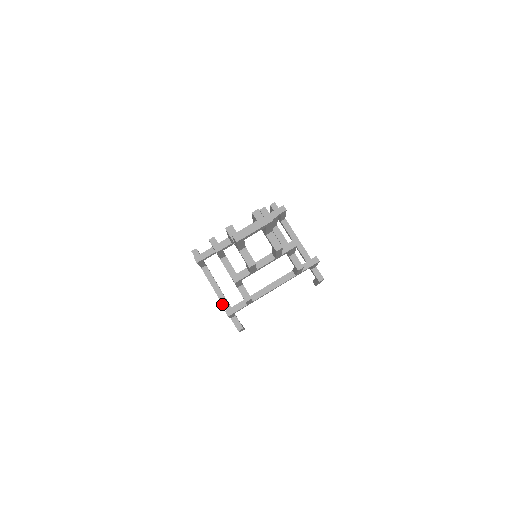
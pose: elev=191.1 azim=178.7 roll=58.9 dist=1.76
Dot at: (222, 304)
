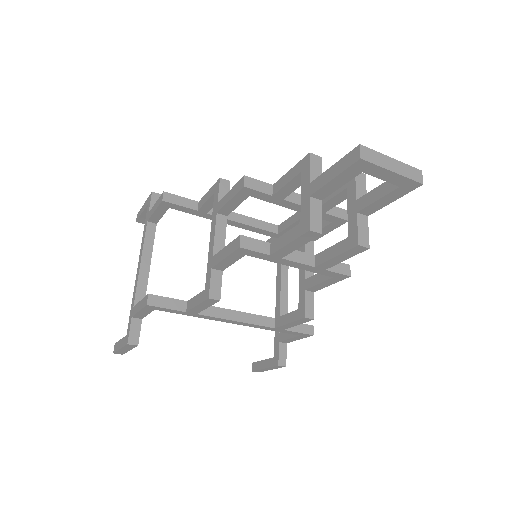
Dot at: (136, 288)
